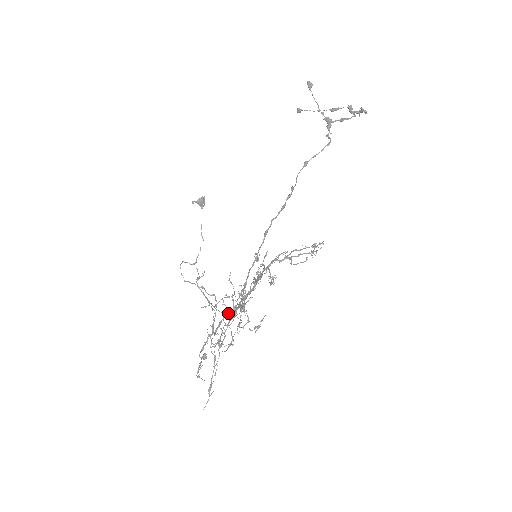
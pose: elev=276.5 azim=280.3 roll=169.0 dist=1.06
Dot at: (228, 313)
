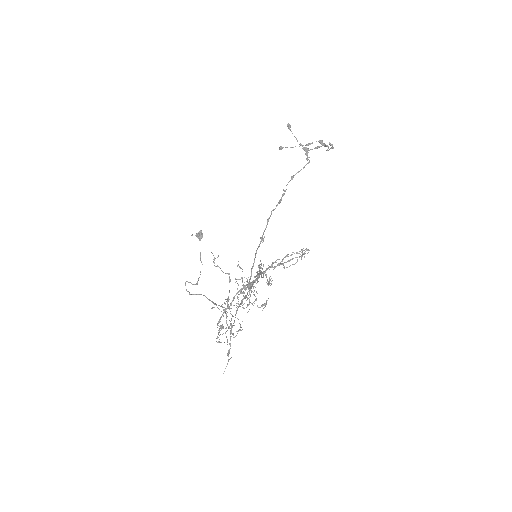
Dot at: (239, 291)
